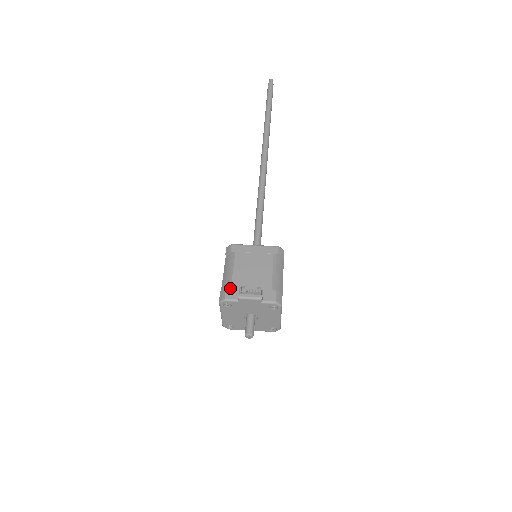
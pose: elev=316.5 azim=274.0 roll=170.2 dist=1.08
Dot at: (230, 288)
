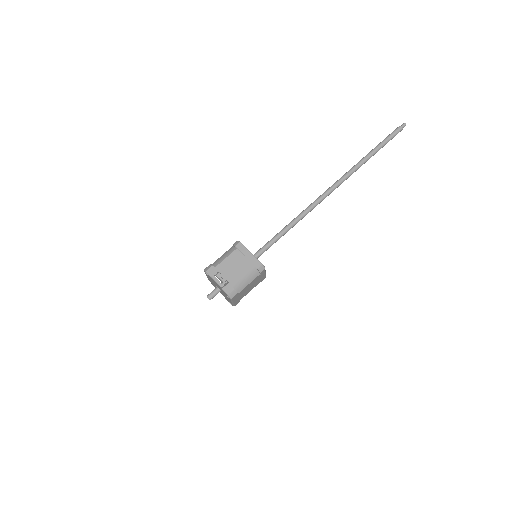
Dot at: (214, 267)
